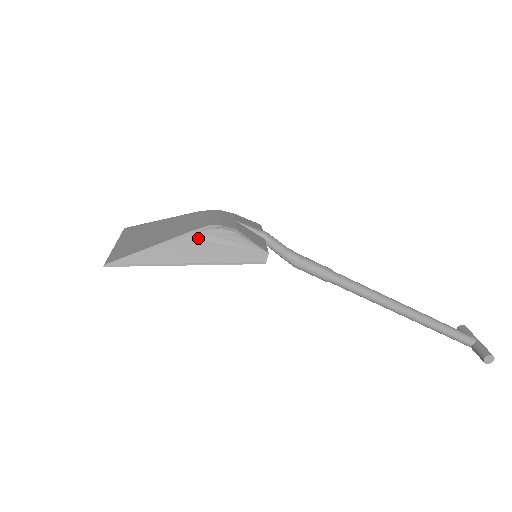
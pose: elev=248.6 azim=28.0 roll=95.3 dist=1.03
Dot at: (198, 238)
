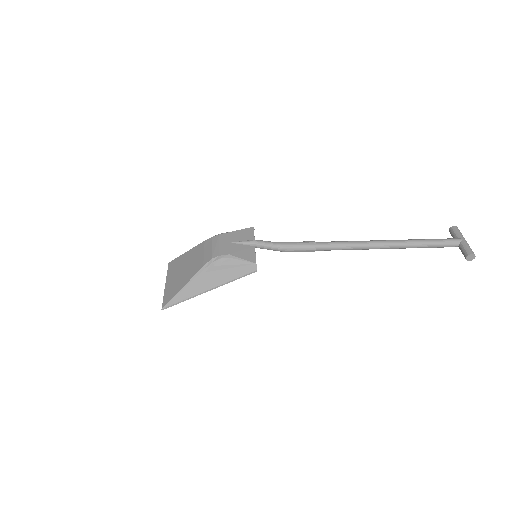
Dot at: (208, 271)
